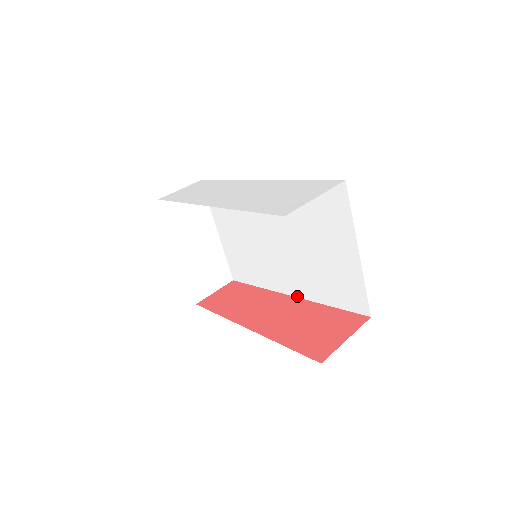
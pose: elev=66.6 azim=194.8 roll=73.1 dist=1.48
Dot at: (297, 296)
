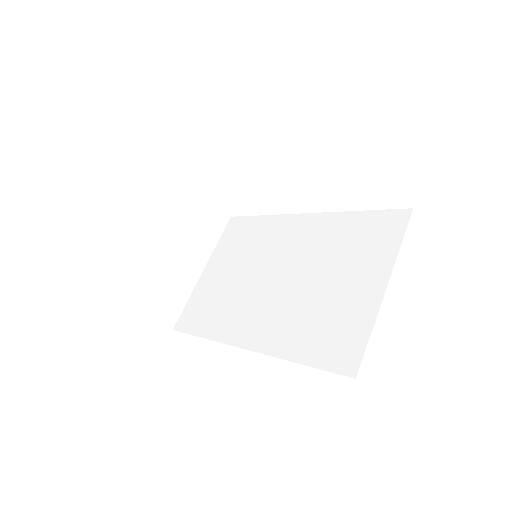
Dot at: (254, 349)
